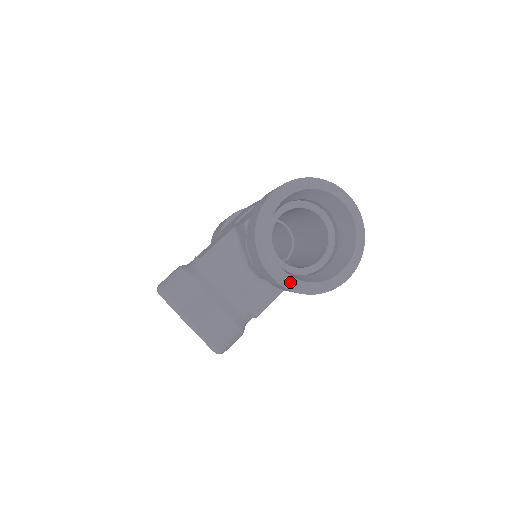
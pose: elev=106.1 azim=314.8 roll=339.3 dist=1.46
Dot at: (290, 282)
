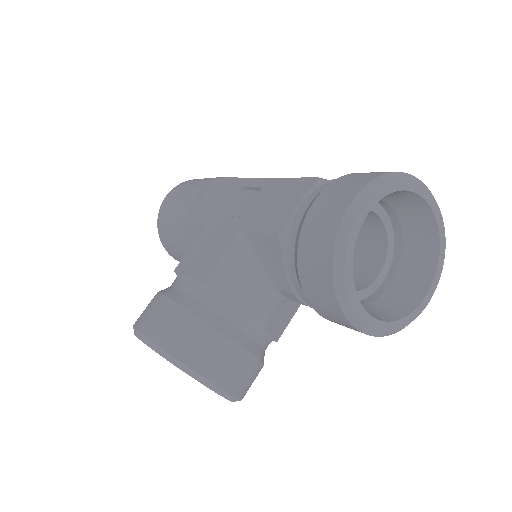
Dot at: (377, 328)
